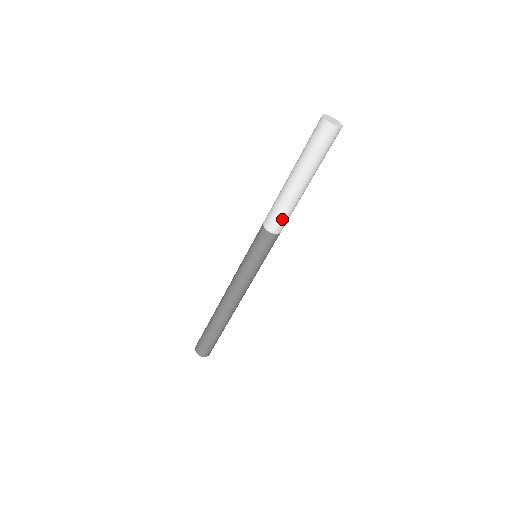
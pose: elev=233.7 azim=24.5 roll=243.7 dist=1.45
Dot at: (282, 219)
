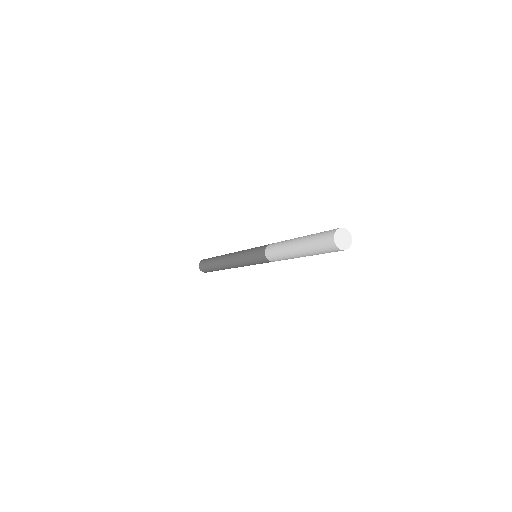
Dot at: occluded
